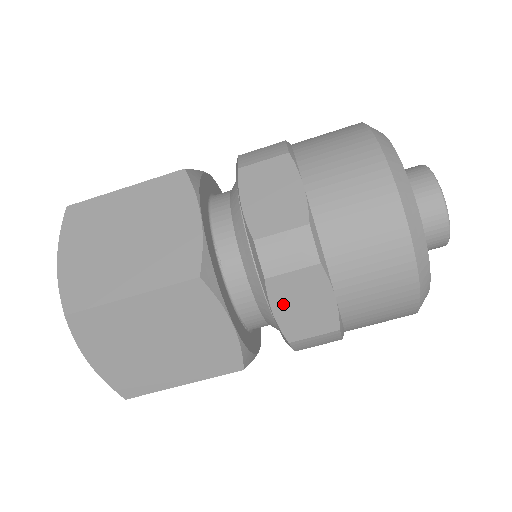
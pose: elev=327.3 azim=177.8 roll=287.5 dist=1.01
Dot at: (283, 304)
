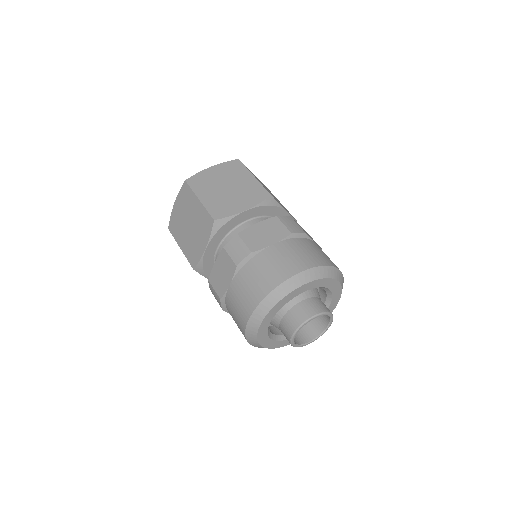
Dot at: (219, 264)
